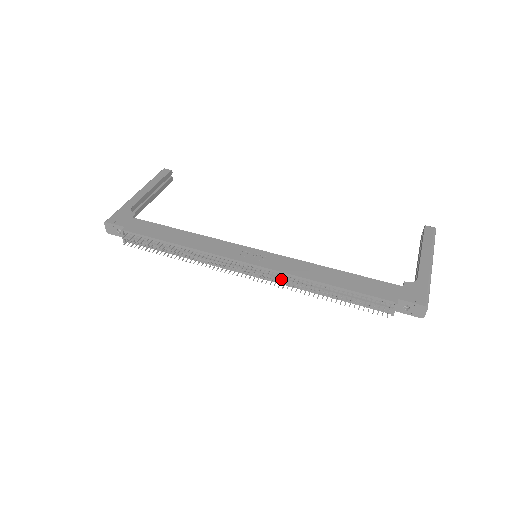
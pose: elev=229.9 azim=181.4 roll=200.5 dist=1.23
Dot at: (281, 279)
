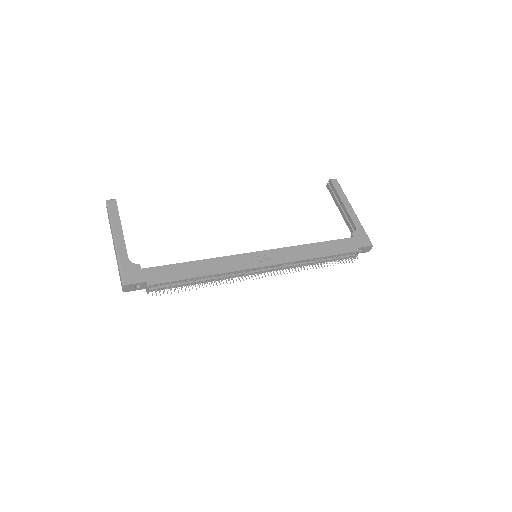
Dot at: (287, 267)
